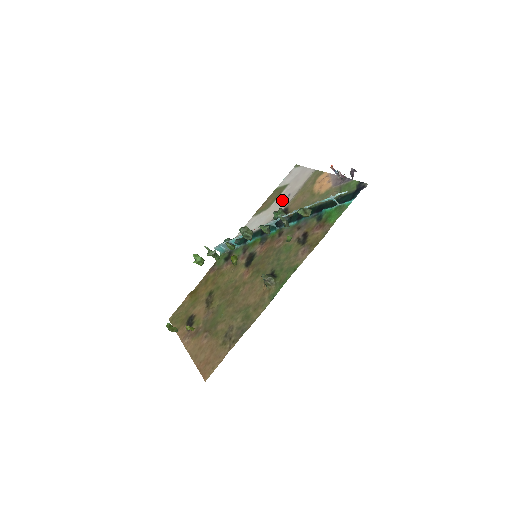
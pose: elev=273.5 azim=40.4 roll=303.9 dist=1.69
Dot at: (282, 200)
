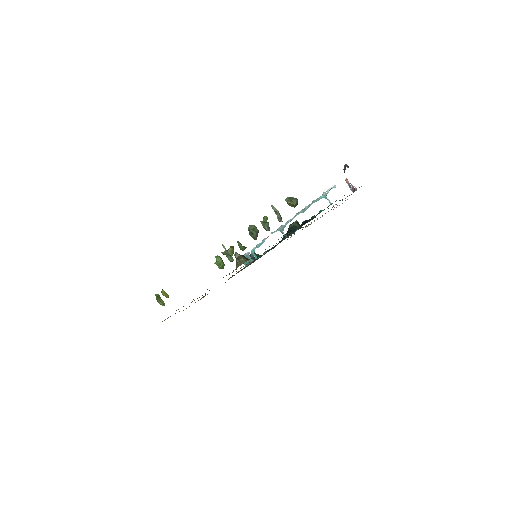
Dot at: occluded
